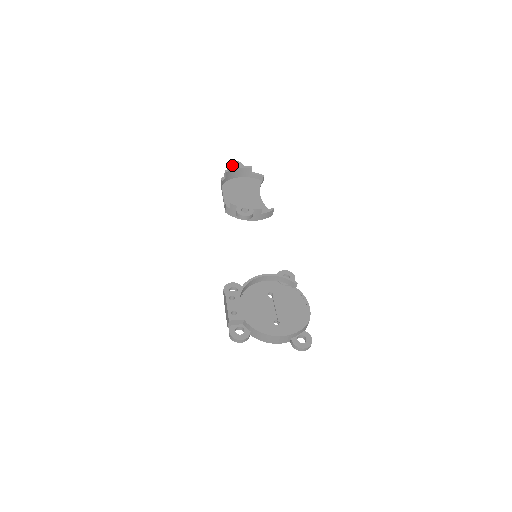
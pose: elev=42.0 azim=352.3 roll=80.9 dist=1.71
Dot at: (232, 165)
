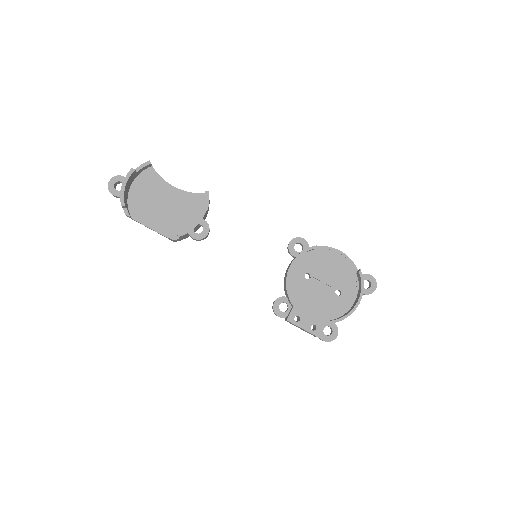
Dot at: (114, 189)
